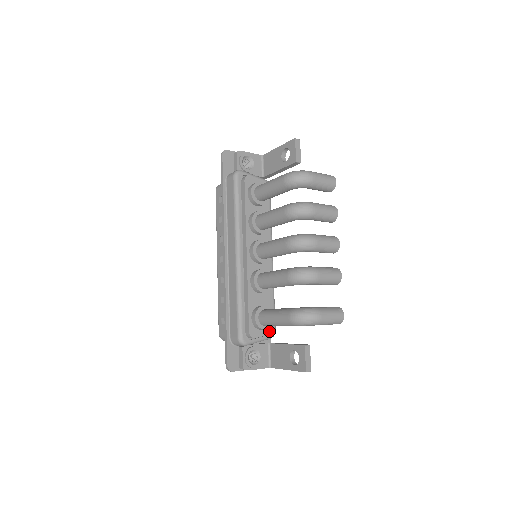
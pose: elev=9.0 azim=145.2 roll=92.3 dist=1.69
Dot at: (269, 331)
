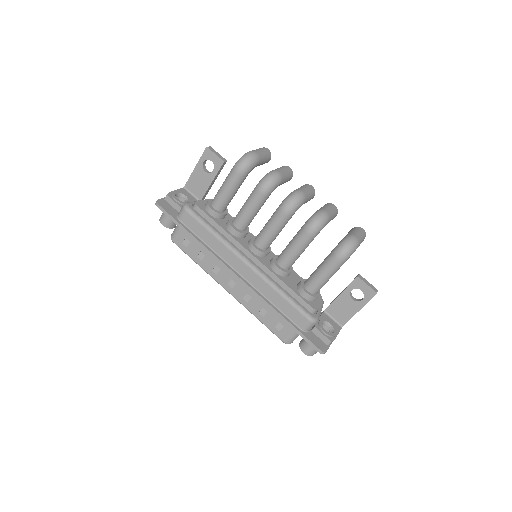
Dot at: (320, 298)
